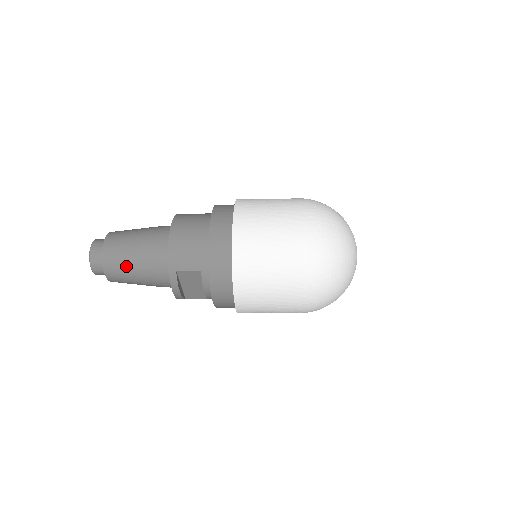
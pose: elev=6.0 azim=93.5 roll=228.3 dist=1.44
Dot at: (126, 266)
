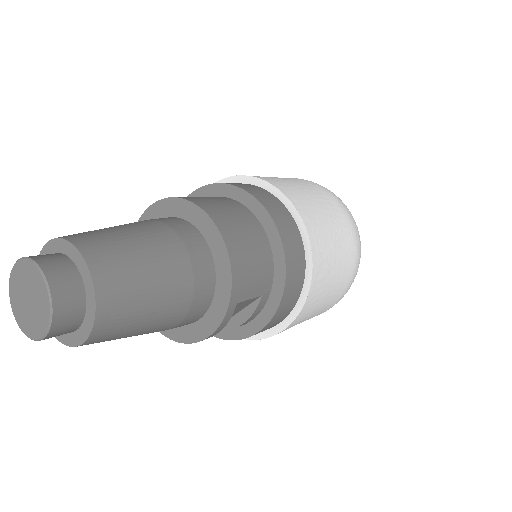
Dot at: (143, 311)
